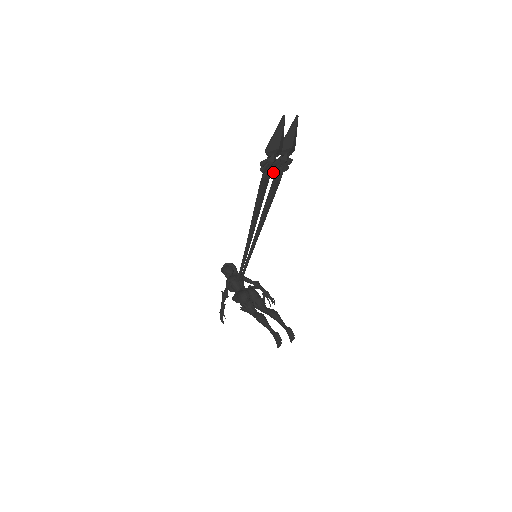
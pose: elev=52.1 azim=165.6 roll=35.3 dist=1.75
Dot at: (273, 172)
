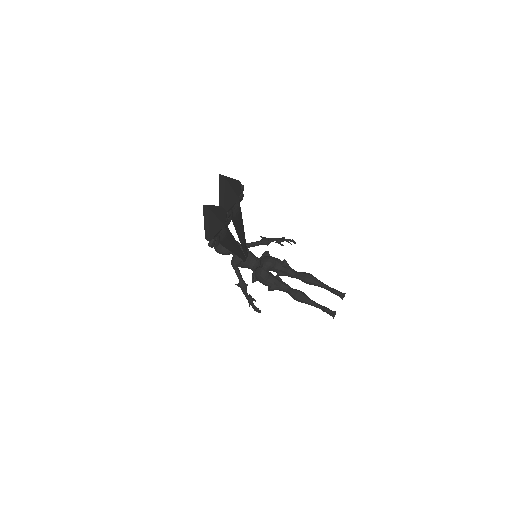
Dot at: (228, 224)
